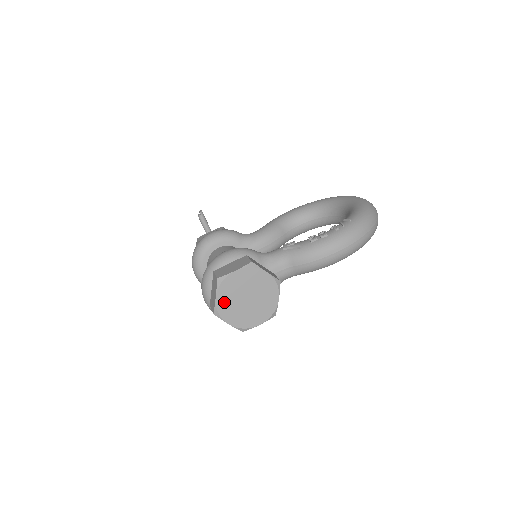
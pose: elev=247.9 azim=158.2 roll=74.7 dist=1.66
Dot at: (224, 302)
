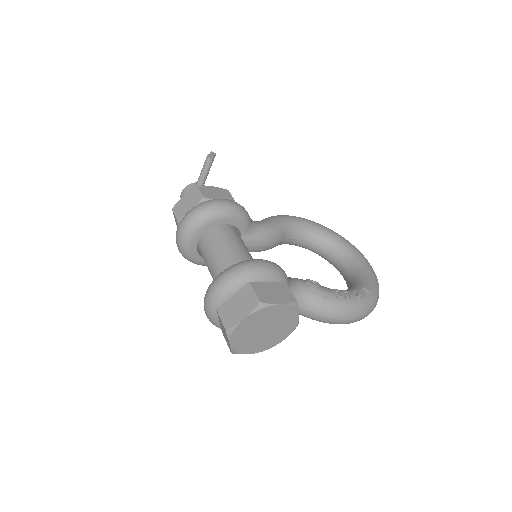
Dot at: (246, 325)
